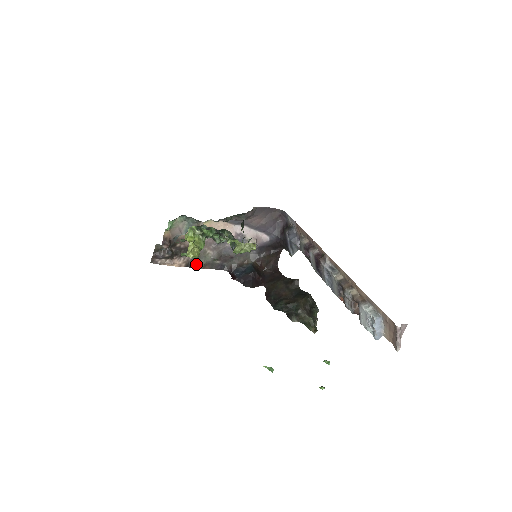
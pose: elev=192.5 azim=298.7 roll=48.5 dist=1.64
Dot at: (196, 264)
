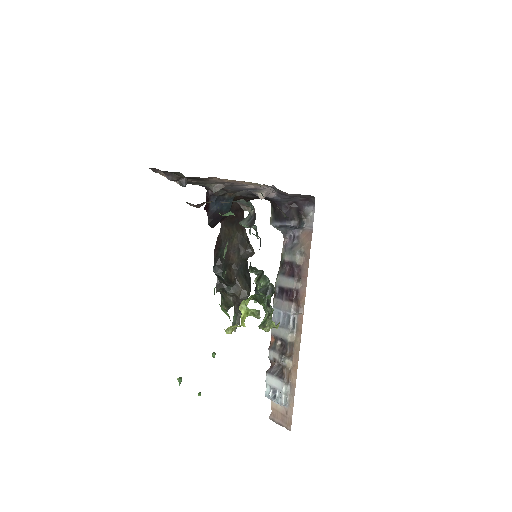
Dot at: (190, 183)
